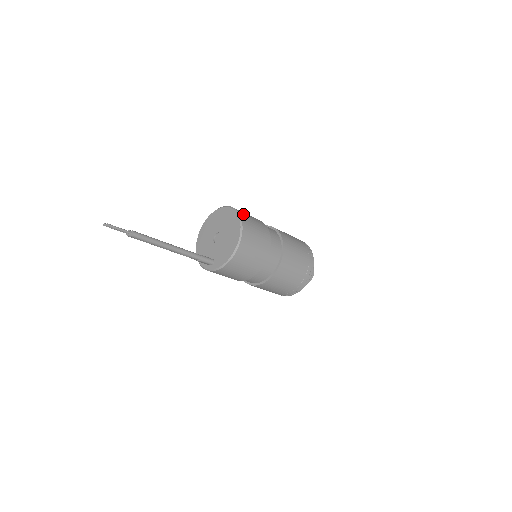
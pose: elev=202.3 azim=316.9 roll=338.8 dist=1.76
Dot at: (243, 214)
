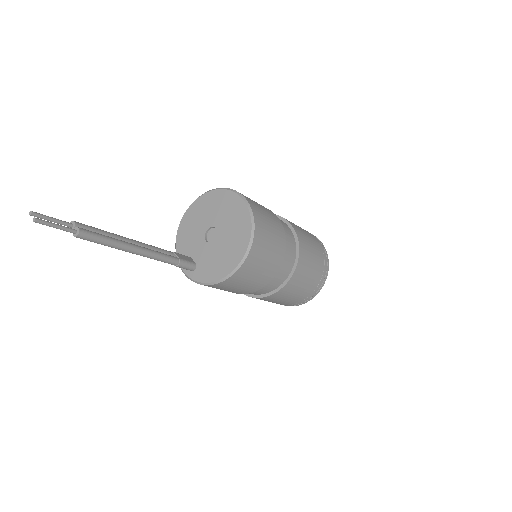
Dot at: (259, 220)
